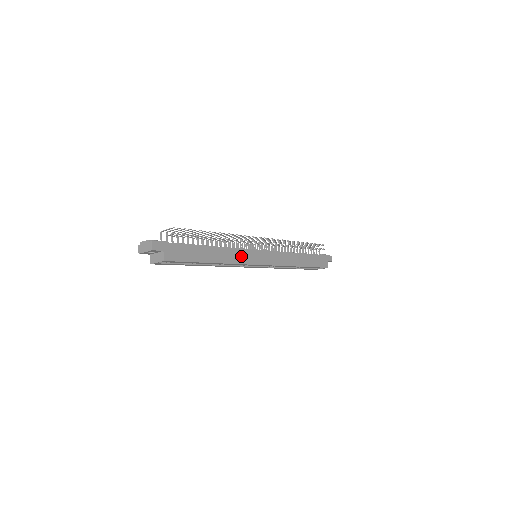
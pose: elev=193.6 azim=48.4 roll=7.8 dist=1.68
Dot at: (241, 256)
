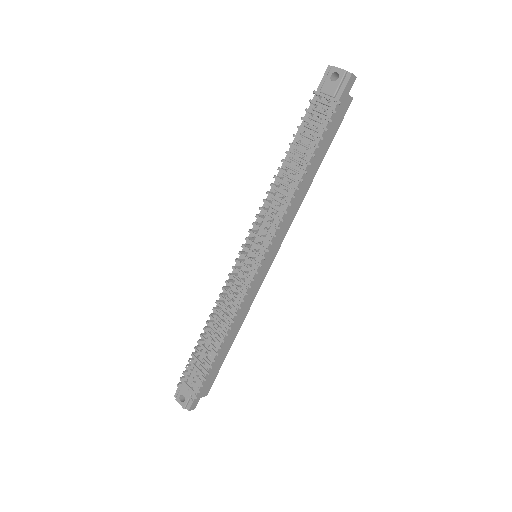
Dot at: (248, 299)
